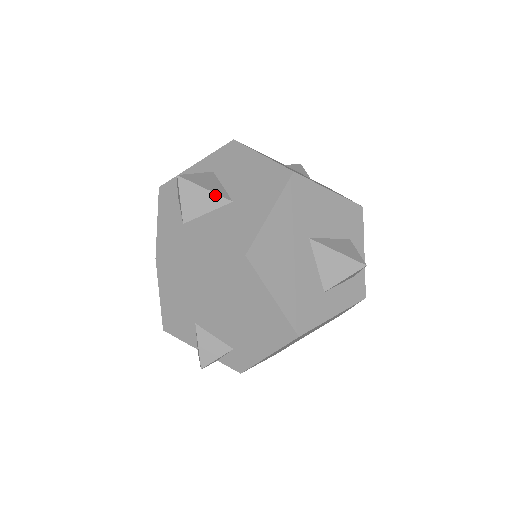
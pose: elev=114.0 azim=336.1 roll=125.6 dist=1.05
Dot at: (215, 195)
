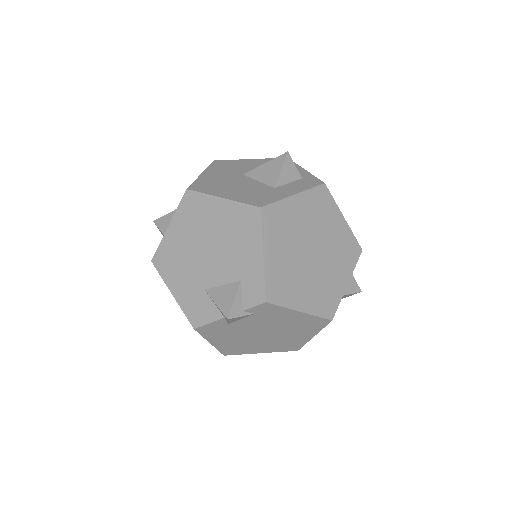
Dot at: occluded
